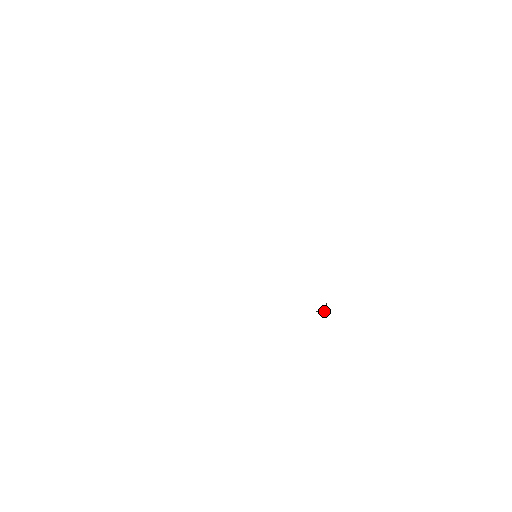
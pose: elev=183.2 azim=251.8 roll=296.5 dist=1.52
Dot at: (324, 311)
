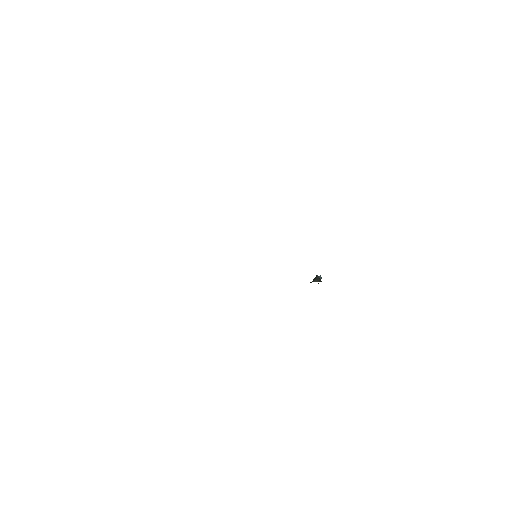
Dot at: occluded
